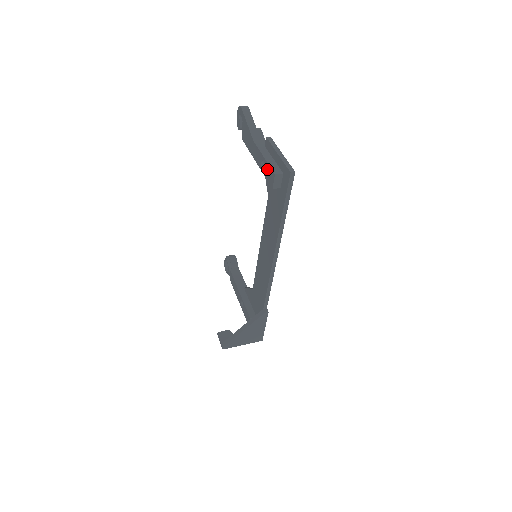
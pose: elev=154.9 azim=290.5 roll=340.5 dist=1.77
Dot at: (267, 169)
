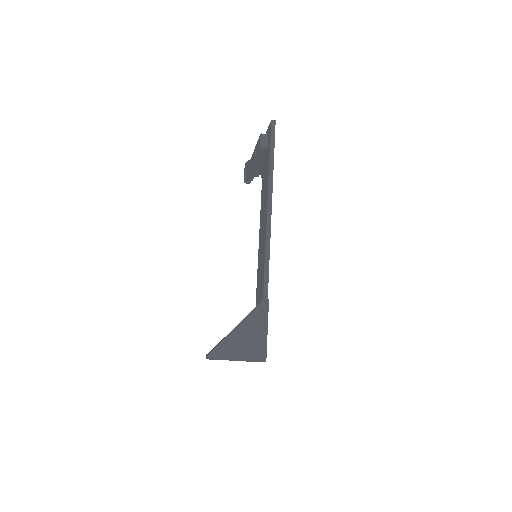
Dot at: (257, 146)
